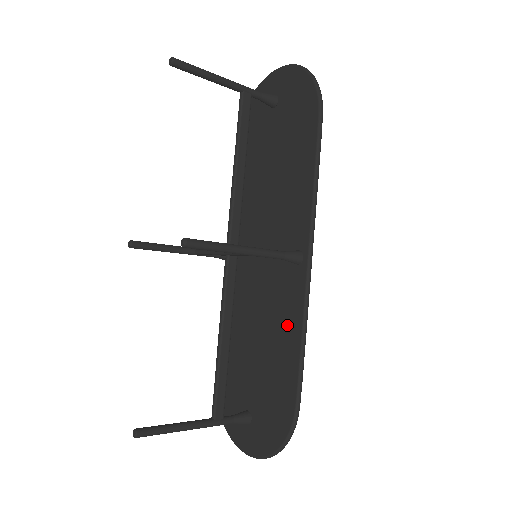
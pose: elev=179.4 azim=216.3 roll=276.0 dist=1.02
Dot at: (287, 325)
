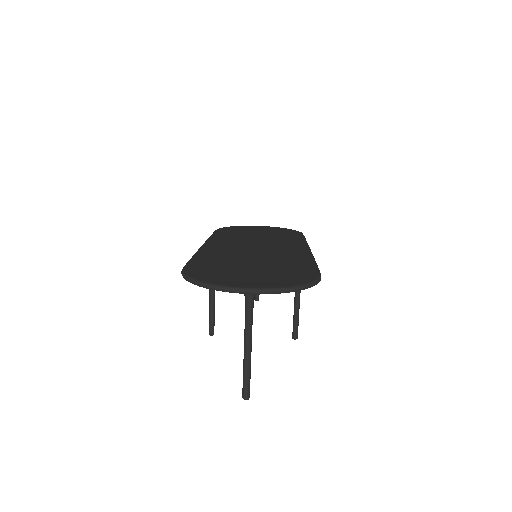
Dot at: occluded
